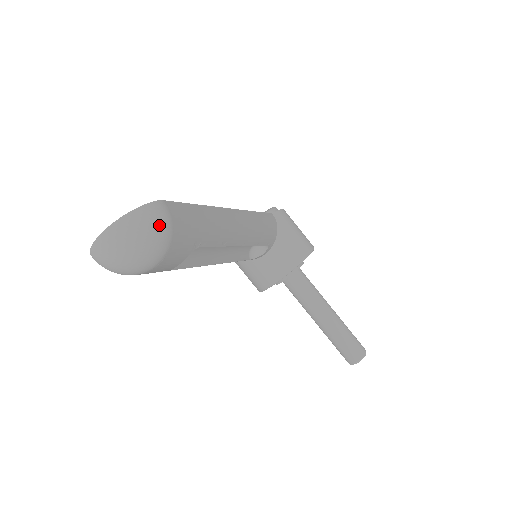
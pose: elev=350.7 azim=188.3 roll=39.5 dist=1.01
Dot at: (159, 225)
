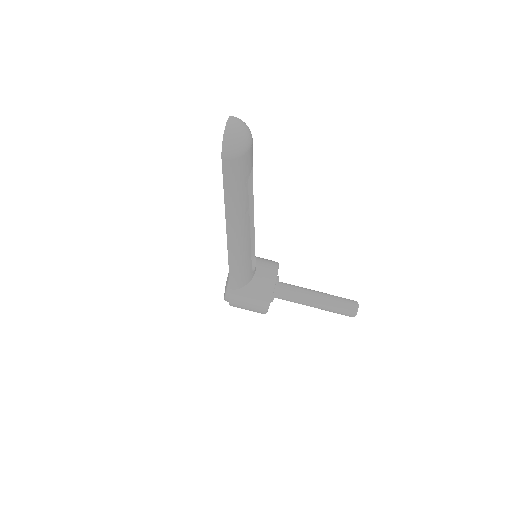
Dot at: occluded
